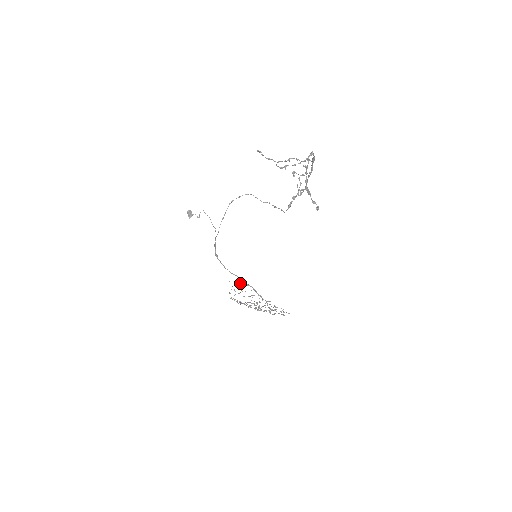
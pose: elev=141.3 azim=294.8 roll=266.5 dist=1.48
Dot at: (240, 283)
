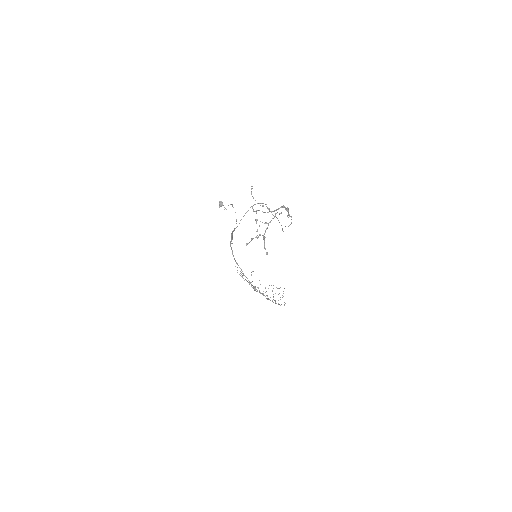
Dot at: (240, 271)
